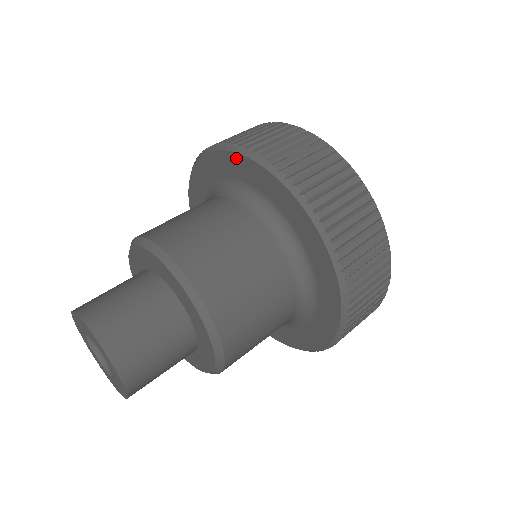
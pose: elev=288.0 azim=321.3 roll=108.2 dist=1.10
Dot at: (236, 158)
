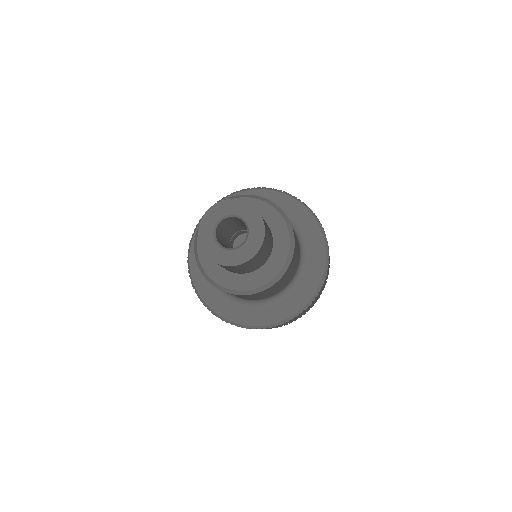
Dot at: (263, 192)
